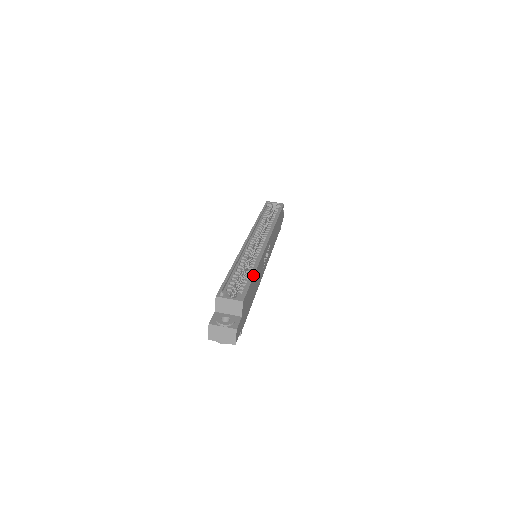
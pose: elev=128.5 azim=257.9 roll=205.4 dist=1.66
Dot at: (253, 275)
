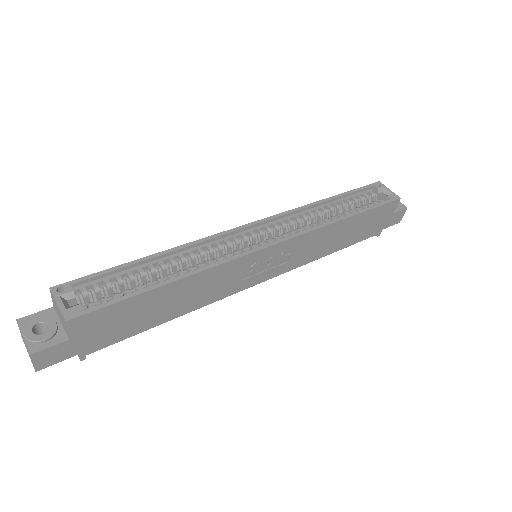
Dot at: (153, 287)
